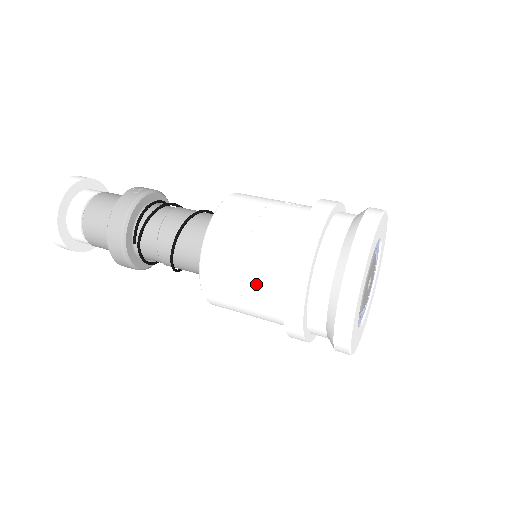
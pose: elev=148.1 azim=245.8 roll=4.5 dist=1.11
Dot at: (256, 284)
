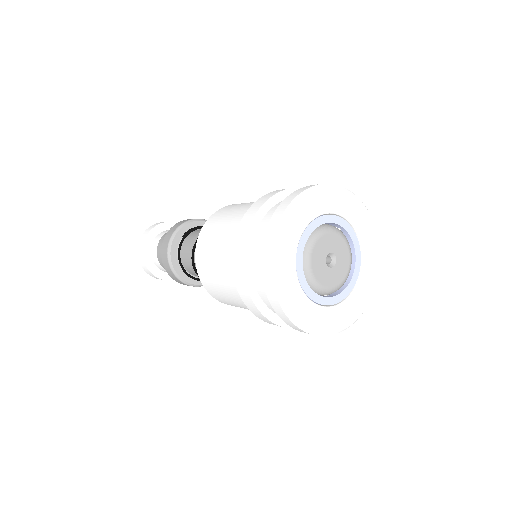
Dot at: (236, 218)
